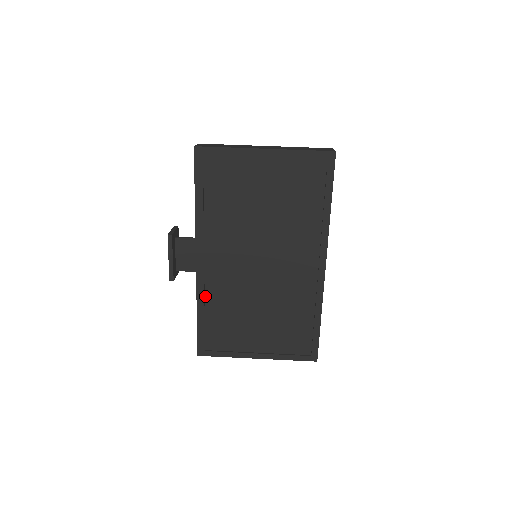
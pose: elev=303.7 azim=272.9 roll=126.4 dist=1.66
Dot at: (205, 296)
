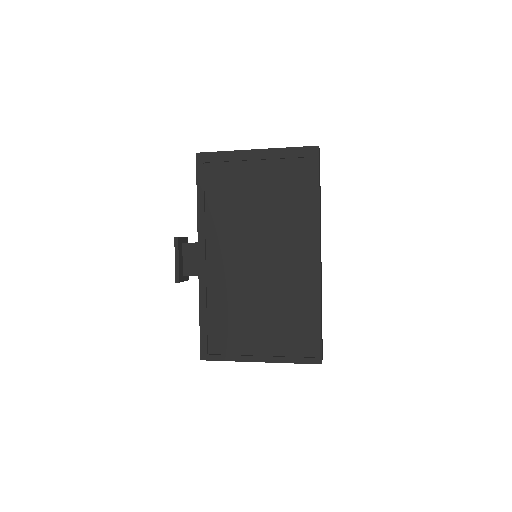
Dot at: (207, 294)
